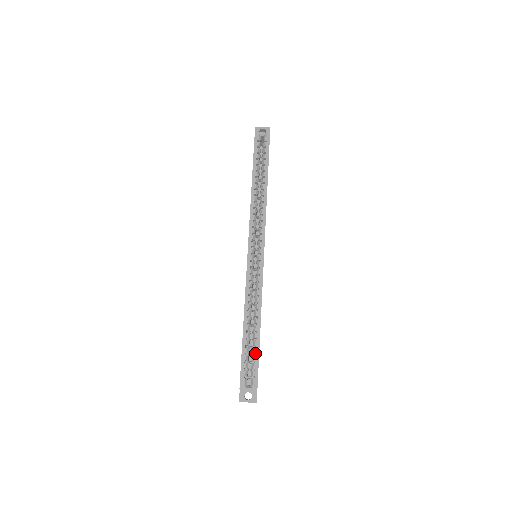
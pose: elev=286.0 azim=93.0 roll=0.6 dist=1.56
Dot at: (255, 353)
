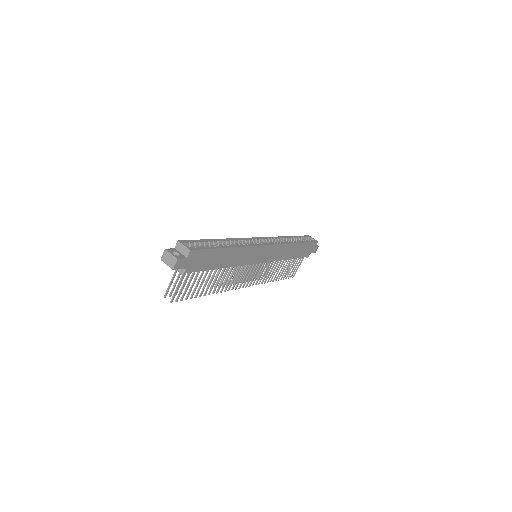
Dot at: occluded
